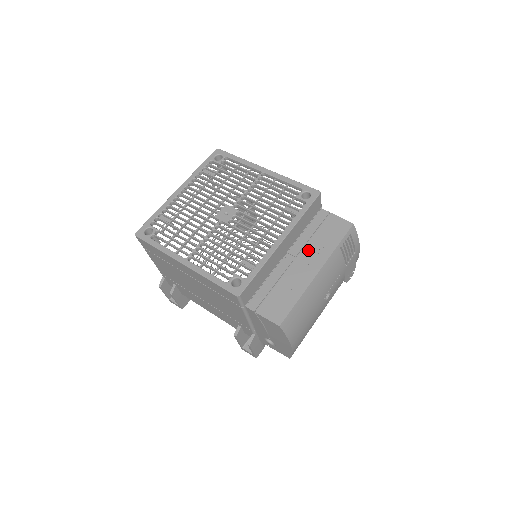
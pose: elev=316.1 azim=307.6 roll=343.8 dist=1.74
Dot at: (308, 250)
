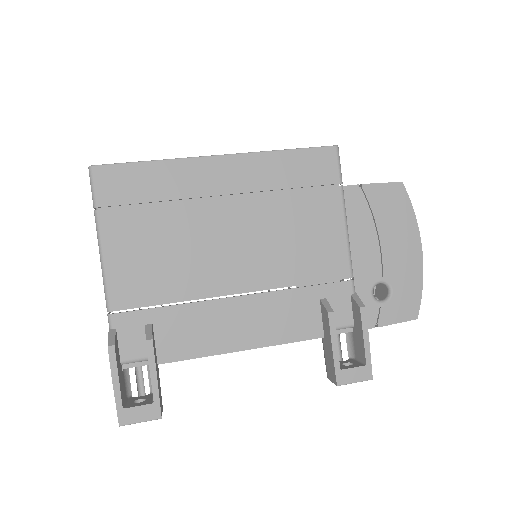
Dot at: occluded
